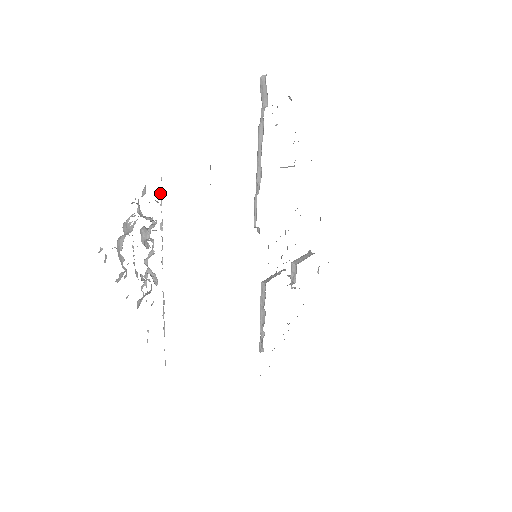
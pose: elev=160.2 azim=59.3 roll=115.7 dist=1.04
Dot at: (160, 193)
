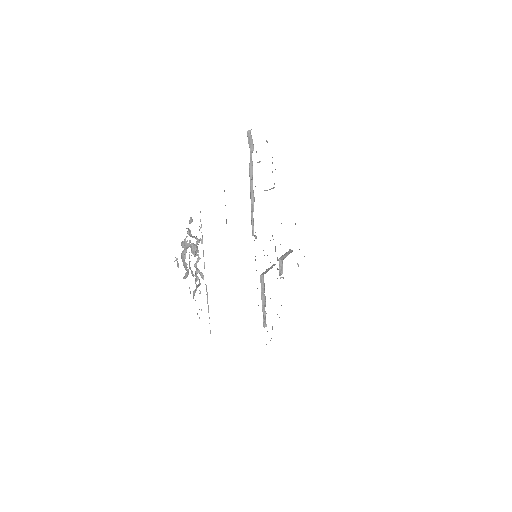
Dot at: (200, 220)
